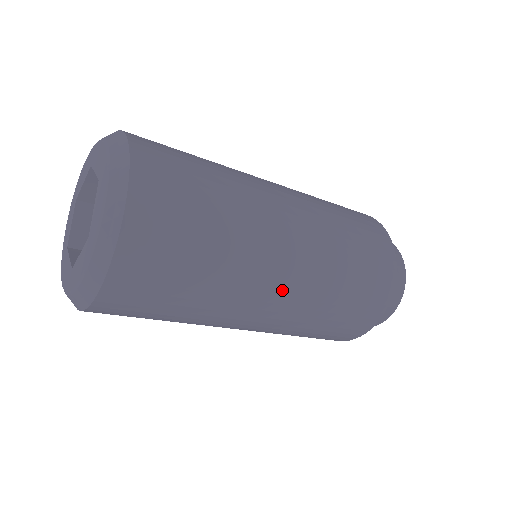
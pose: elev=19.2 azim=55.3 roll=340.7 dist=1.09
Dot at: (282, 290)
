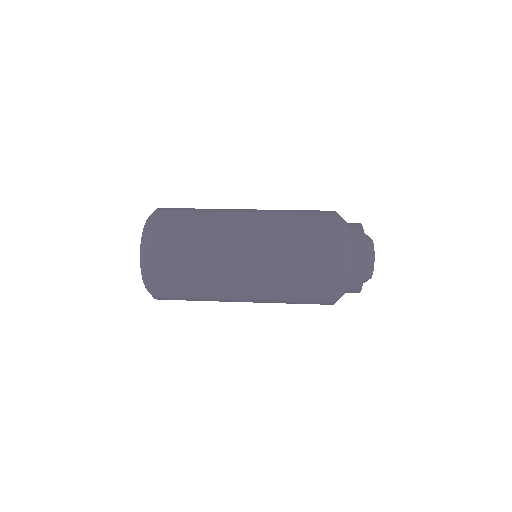
Dot at: (247, 300)
